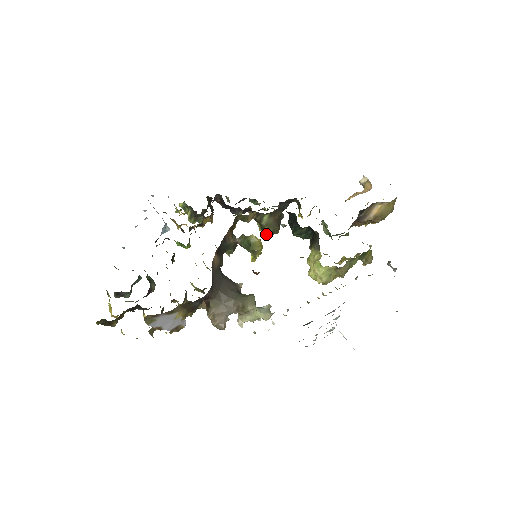
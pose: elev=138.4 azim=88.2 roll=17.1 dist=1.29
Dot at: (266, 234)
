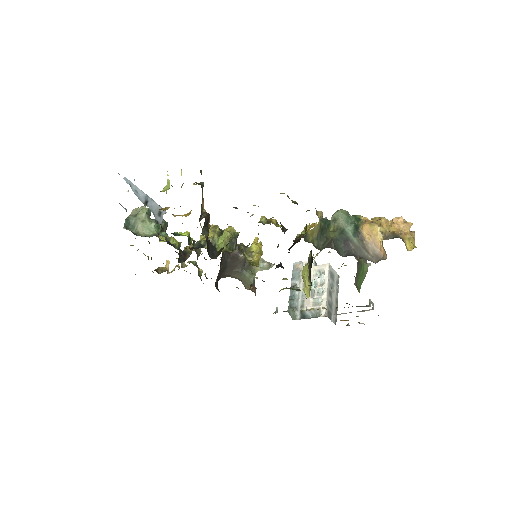
Dot at: occluded
